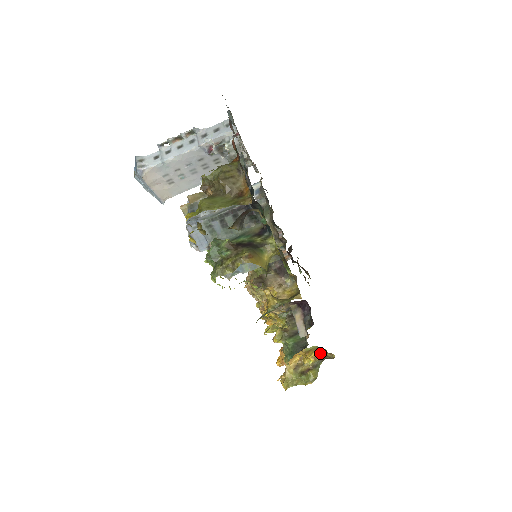
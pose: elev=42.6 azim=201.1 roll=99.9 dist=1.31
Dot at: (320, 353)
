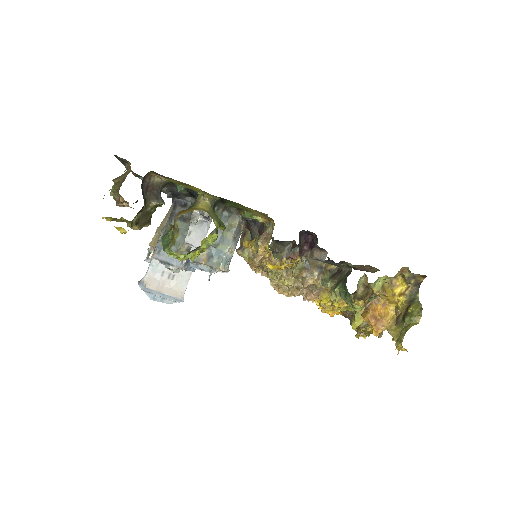
Dot at: (402, 285)
